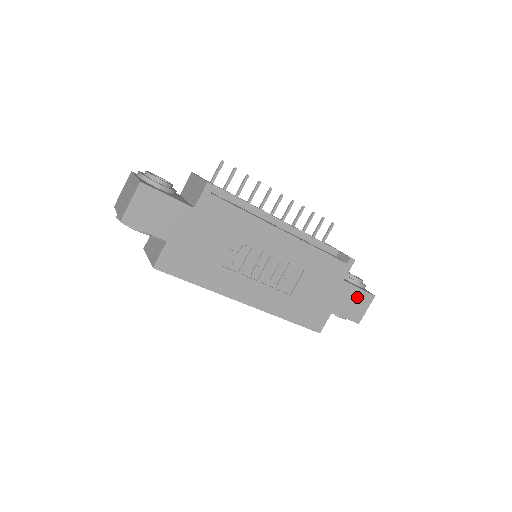
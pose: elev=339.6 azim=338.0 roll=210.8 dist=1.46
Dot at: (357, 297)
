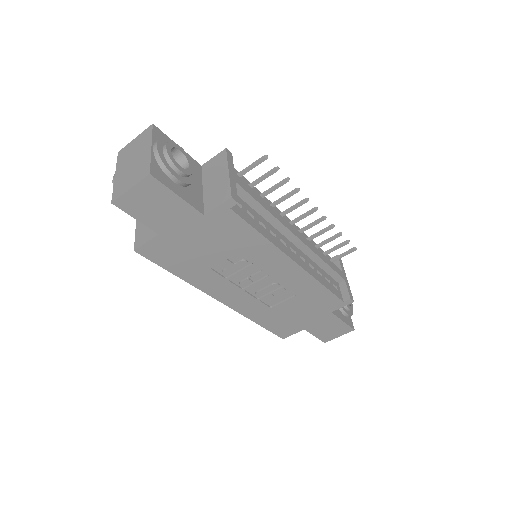
Dot at: (336, 326)
